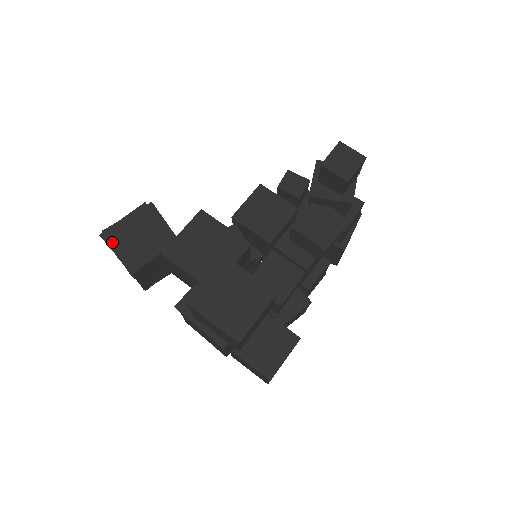
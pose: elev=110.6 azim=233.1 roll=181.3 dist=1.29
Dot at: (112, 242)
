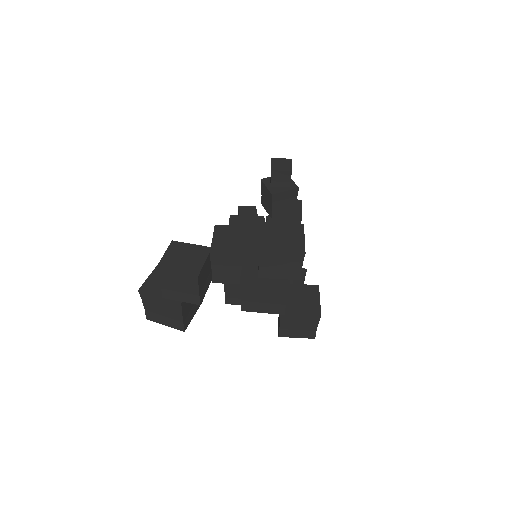
Dot at: (168, 268)
